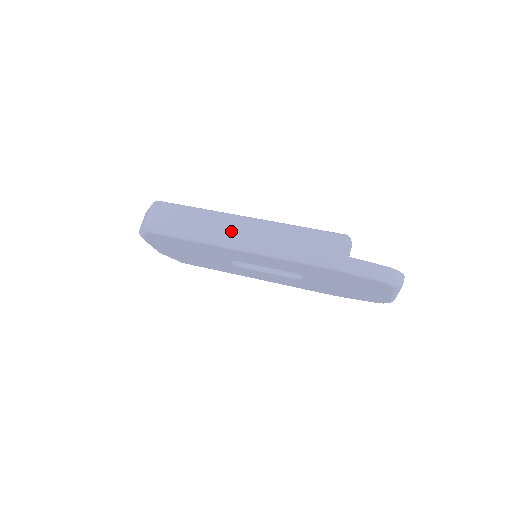
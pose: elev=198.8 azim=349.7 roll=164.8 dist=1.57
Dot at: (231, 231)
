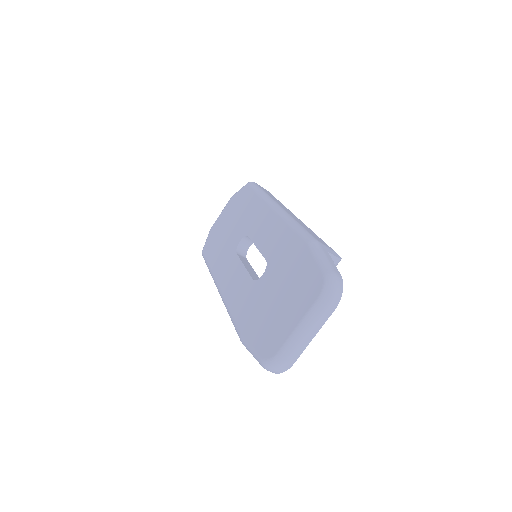
Dot at: (285, 208)
